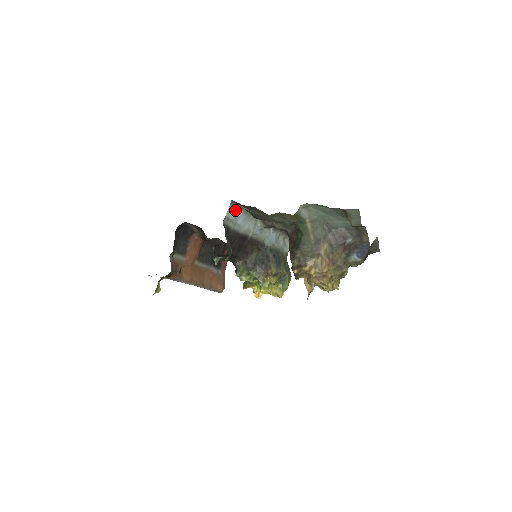
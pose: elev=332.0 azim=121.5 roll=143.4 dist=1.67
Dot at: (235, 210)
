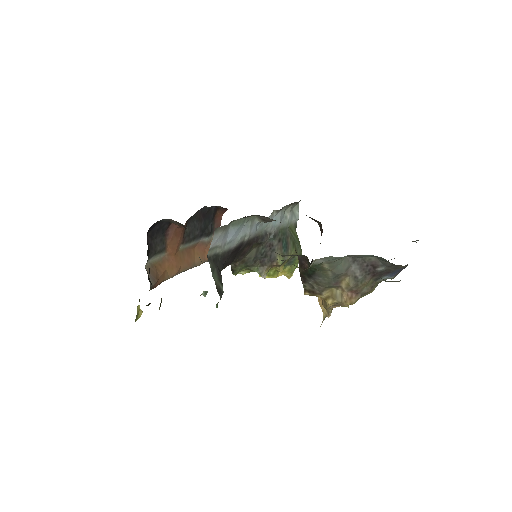
Dot at: (222, 233)
